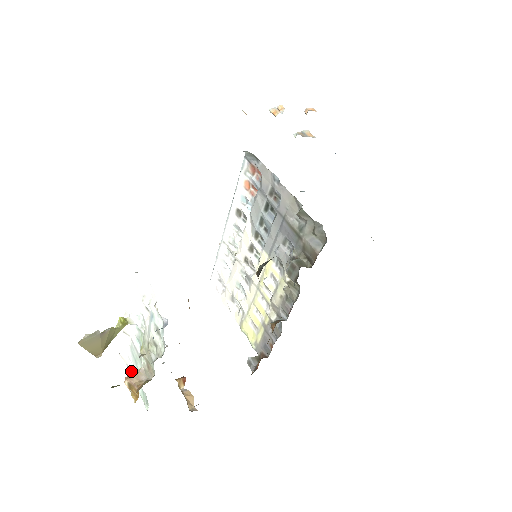
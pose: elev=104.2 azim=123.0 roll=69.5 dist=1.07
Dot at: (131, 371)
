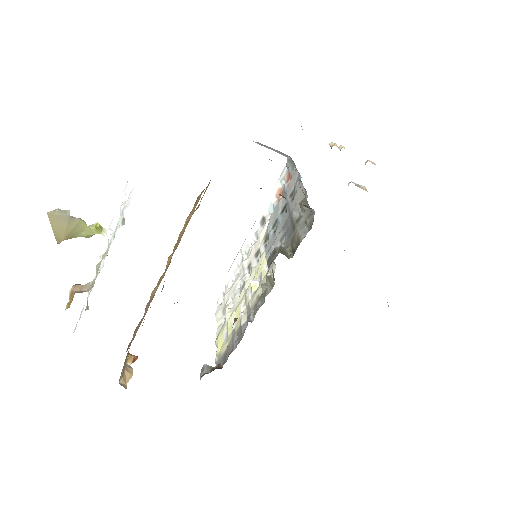
Dot at: (87, 301)
